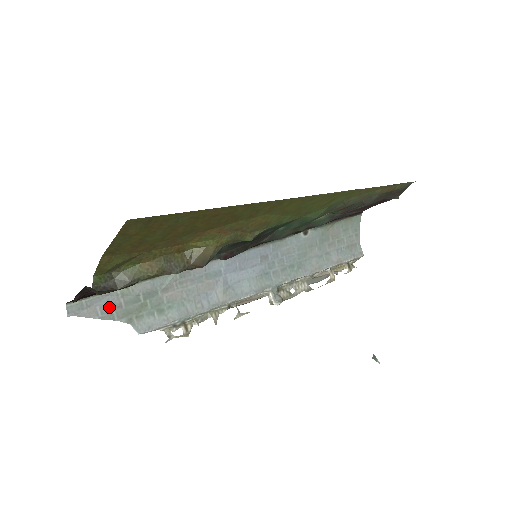
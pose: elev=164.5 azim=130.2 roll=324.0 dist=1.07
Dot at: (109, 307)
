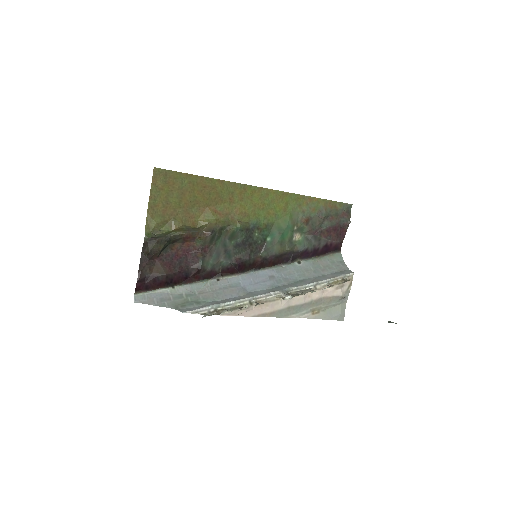
Dot at: (162, 299)
